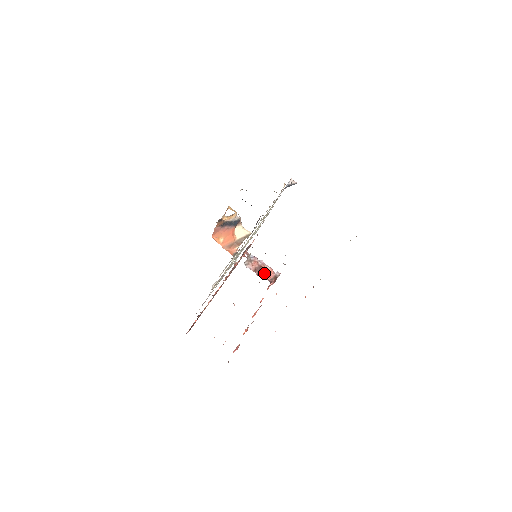
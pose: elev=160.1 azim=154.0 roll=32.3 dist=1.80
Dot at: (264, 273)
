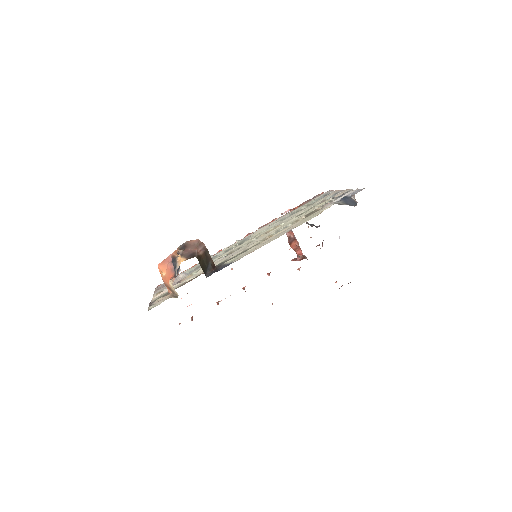
Dot at: (295, 247)
